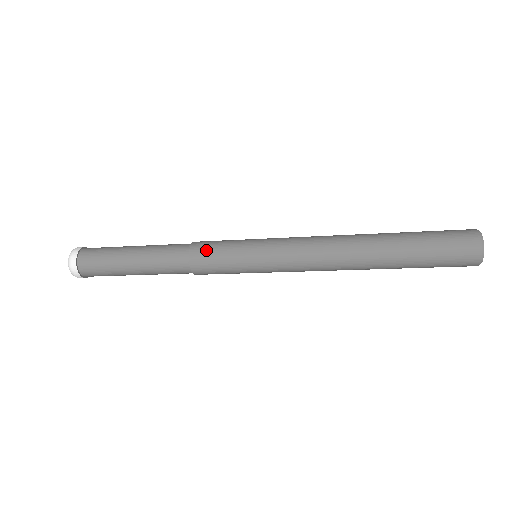
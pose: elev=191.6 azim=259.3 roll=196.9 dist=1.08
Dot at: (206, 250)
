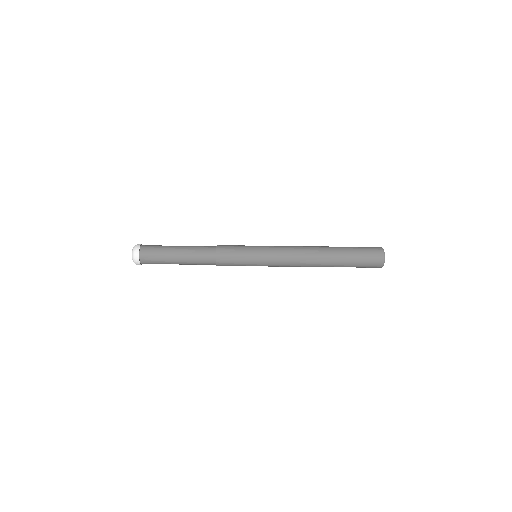
Dot at: occluded
